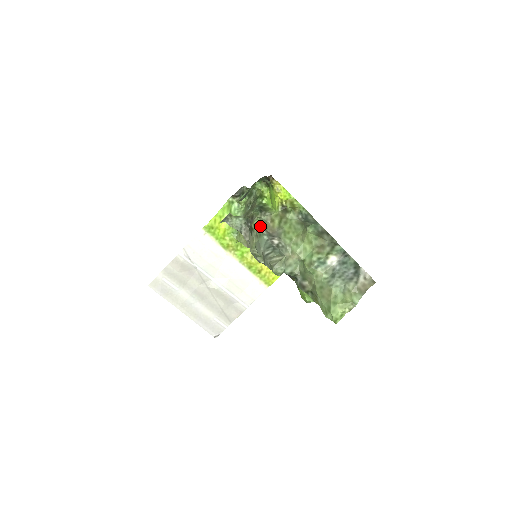
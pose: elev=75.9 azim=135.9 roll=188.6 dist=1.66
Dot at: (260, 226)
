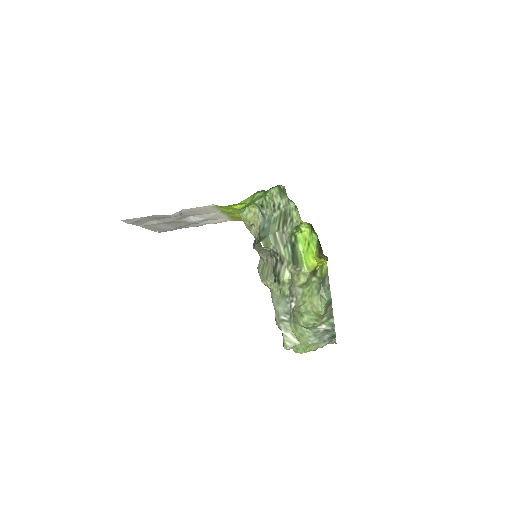
Dot at: (288, 285)
